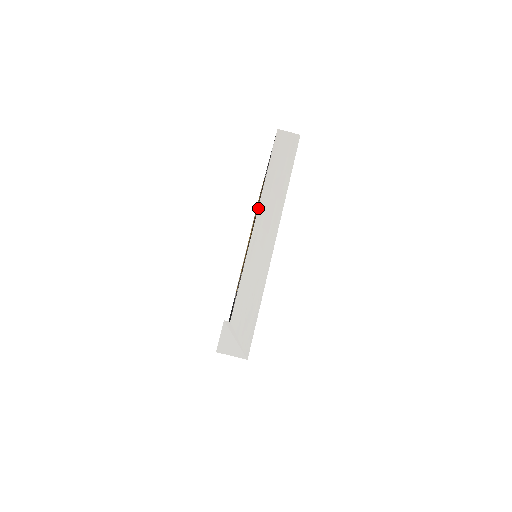
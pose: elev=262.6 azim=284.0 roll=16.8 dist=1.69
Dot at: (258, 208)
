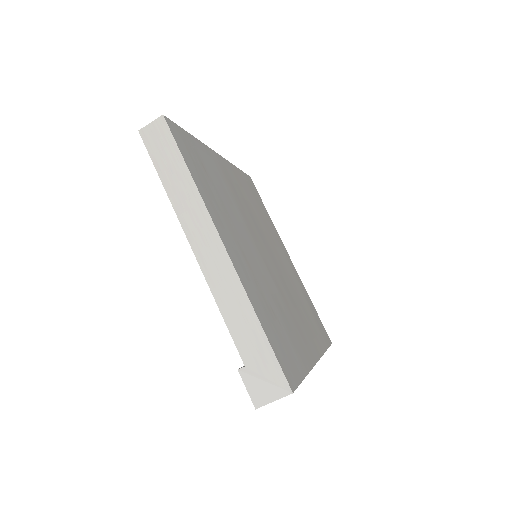
Dot at: (181, 226)
